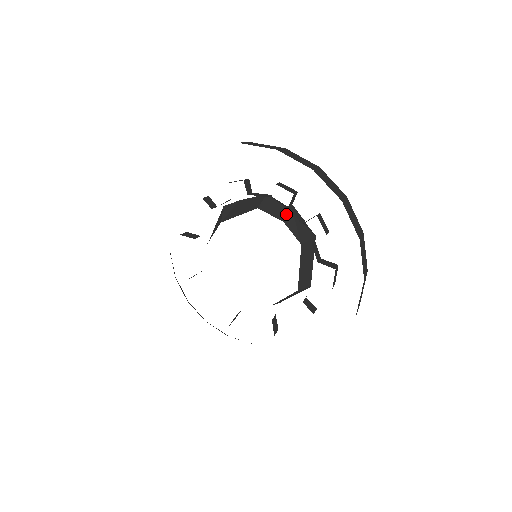
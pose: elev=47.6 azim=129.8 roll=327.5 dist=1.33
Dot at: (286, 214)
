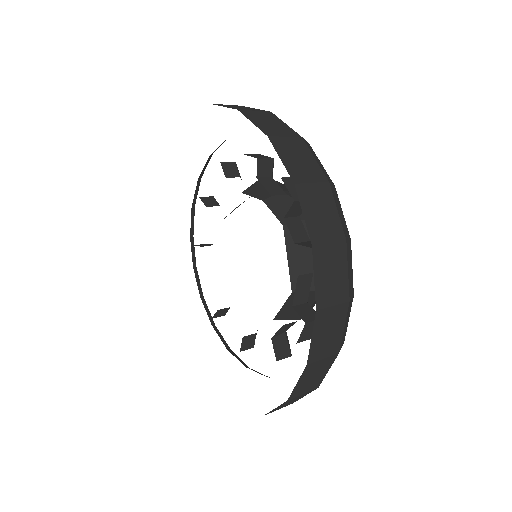
Dot at: occluded
